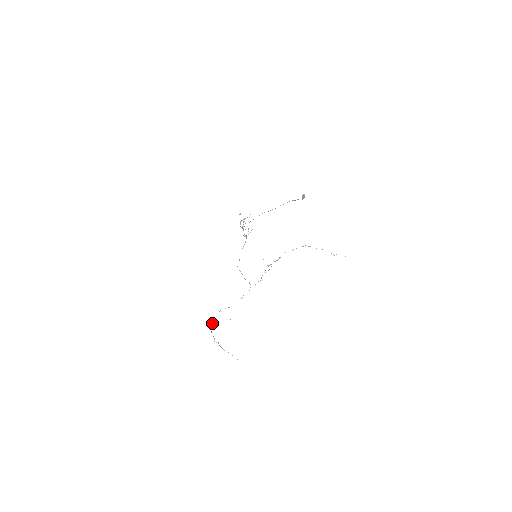
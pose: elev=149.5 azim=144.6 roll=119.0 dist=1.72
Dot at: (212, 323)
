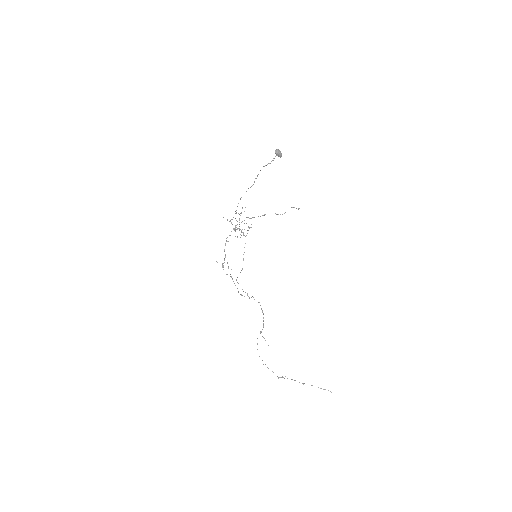
Dot at: (259, 356)
